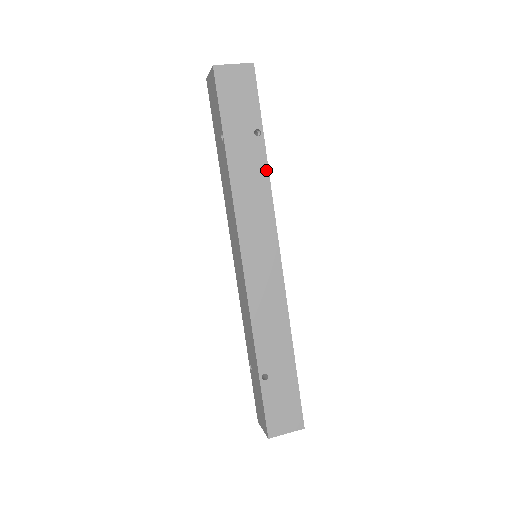
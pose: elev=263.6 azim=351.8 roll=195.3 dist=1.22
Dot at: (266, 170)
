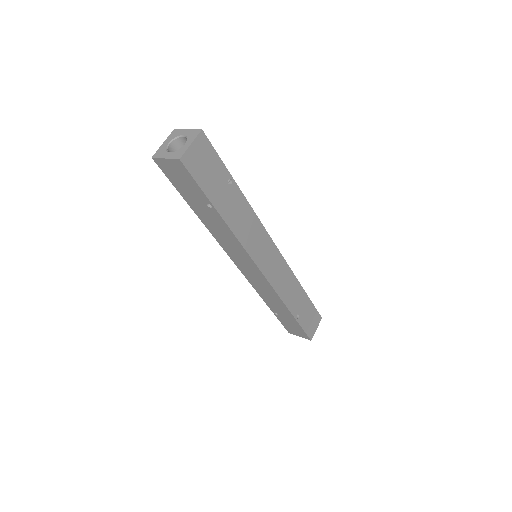
Dot at: (246, 203)
